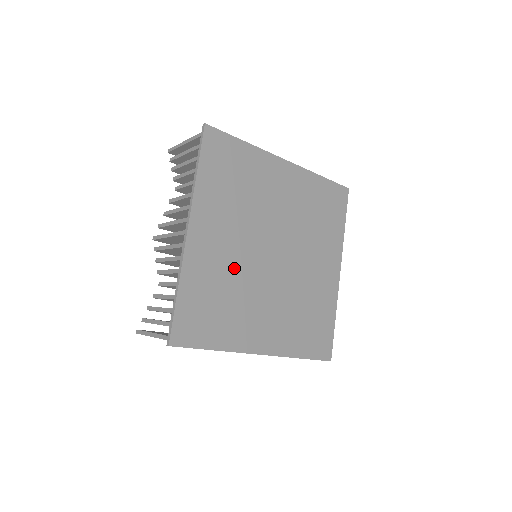
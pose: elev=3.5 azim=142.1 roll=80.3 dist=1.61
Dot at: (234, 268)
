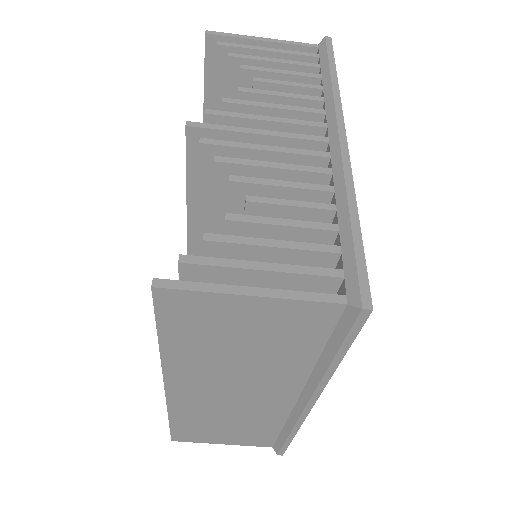
Dot at: occluded
